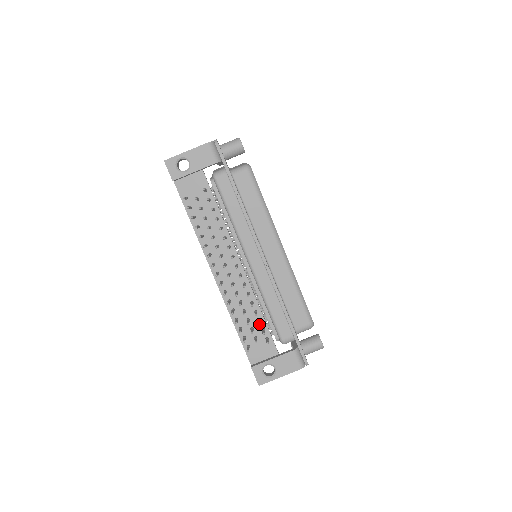
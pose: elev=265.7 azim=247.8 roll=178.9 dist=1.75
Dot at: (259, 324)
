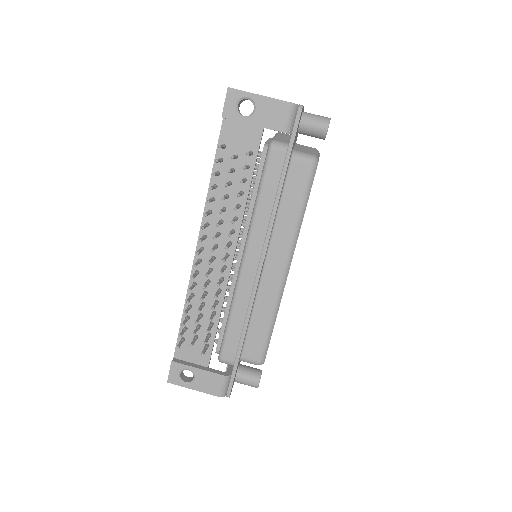
Dot at: (207, 331)
